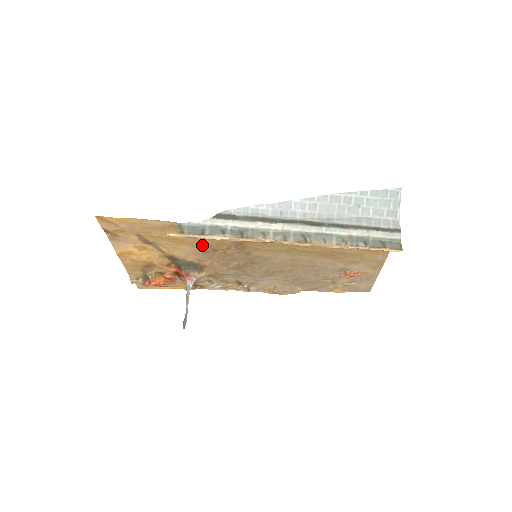
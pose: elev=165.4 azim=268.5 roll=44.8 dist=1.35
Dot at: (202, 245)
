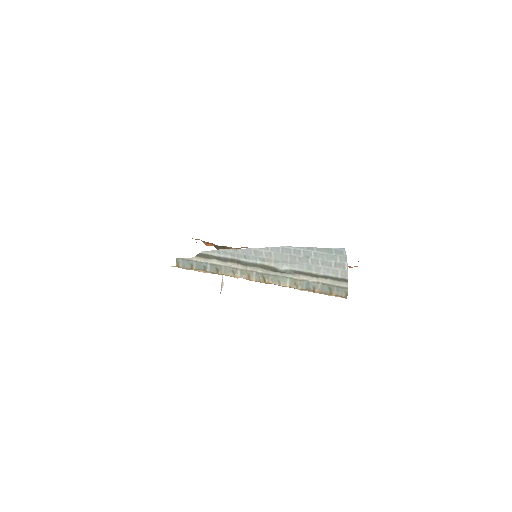
Dot at: occluded
